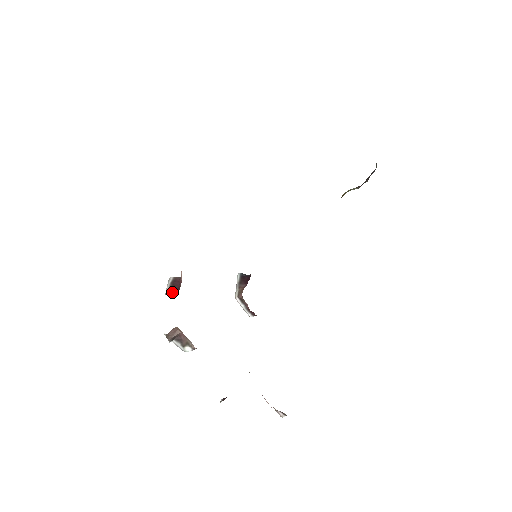
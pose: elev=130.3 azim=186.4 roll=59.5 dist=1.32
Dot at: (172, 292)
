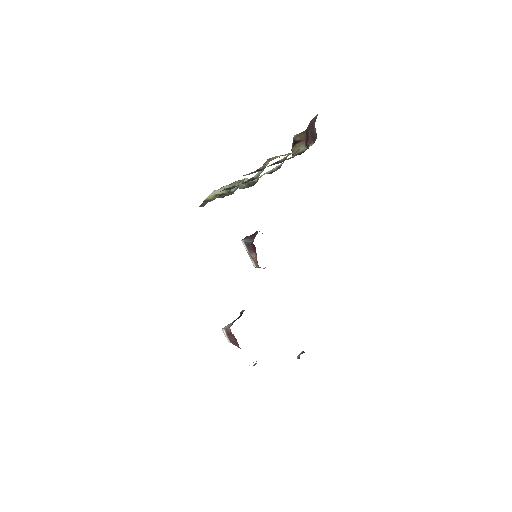
Dot at: (234, 344)
